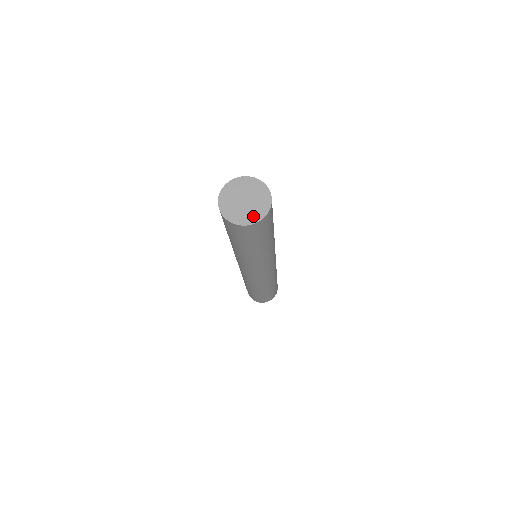
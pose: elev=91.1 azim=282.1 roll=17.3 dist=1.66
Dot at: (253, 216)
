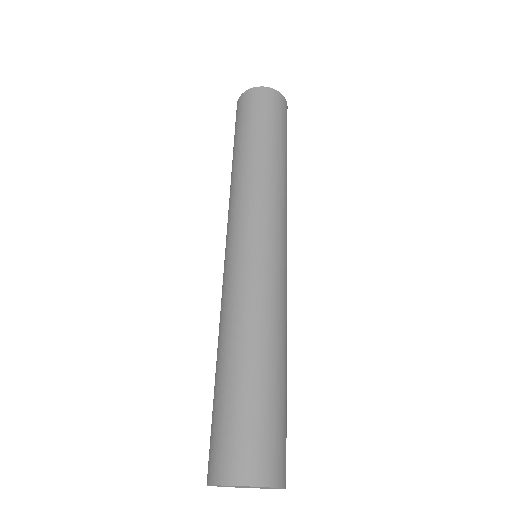
Dot at: occluded
